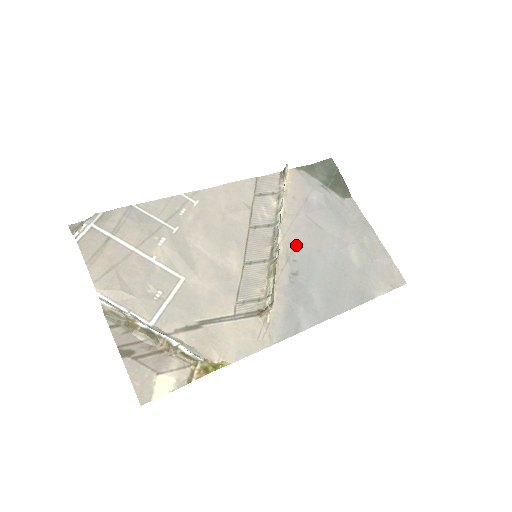
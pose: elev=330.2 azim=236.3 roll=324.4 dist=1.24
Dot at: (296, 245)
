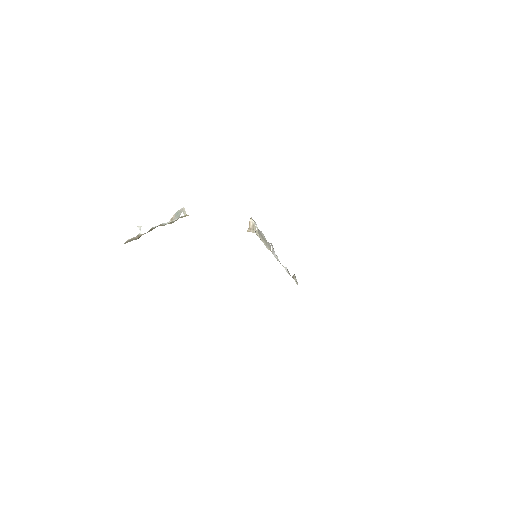
Dot at: occluded
